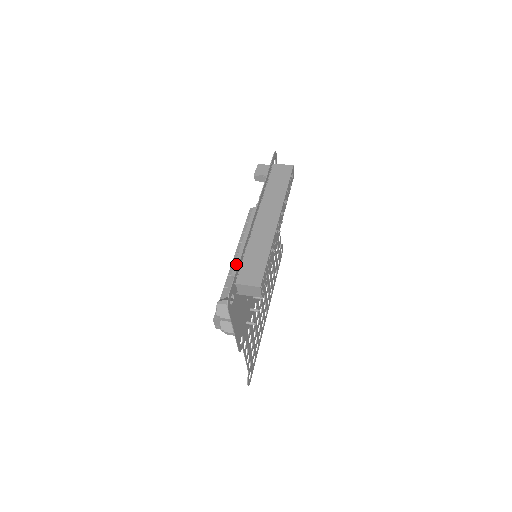
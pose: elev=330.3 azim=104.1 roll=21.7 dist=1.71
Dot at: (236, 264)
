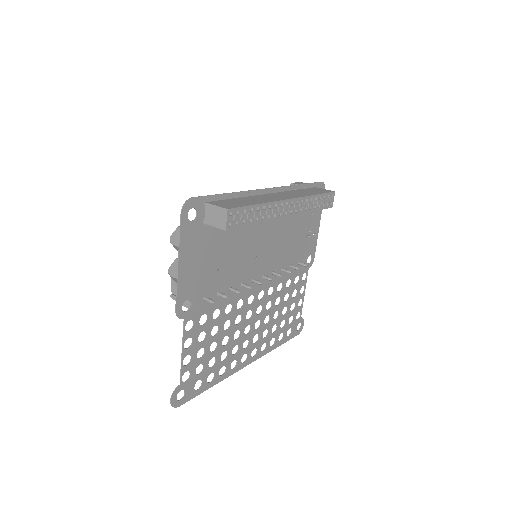
Dot at: (219, 195)
